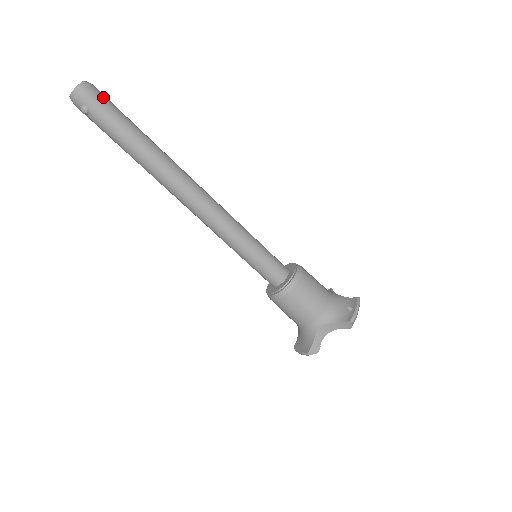
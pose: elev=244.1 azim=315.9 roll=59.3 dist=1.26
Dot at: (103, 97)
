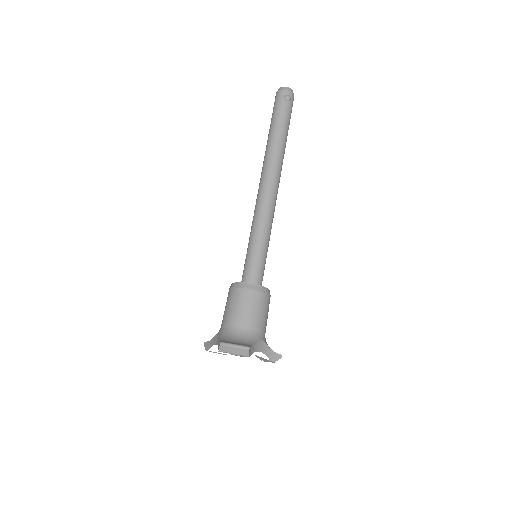
Dot at: occluded
